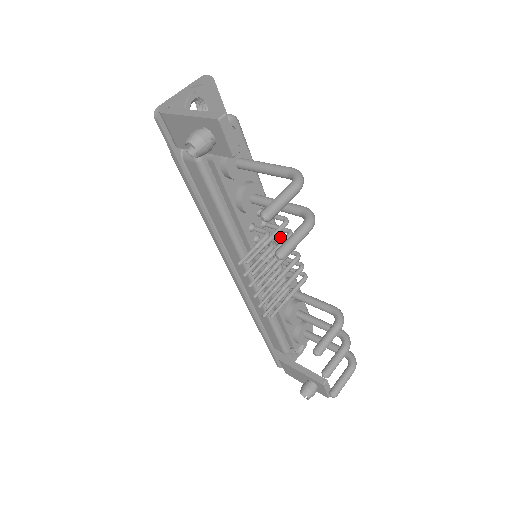
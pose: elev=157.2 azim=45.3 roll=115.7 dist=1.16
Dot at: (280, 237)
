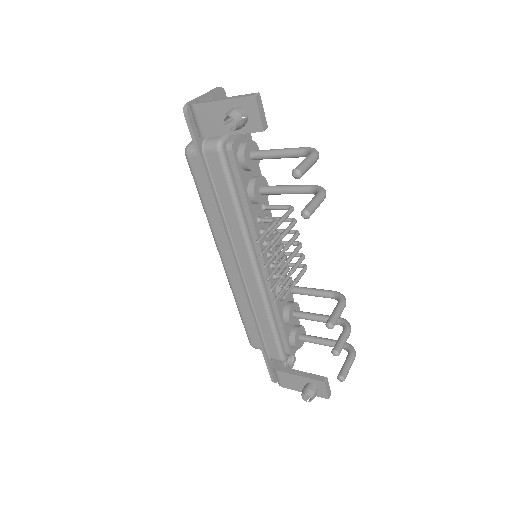
Dot at: (282, 229)
